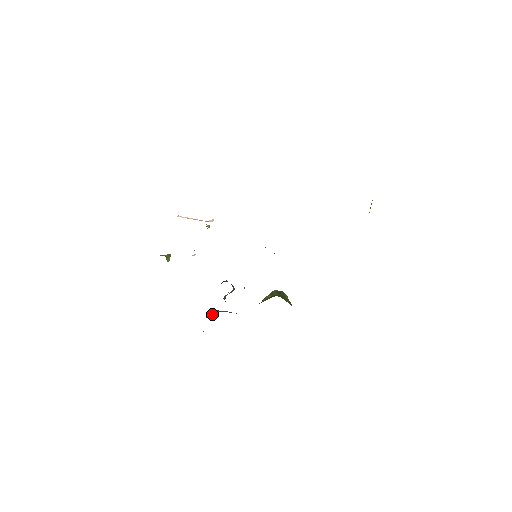
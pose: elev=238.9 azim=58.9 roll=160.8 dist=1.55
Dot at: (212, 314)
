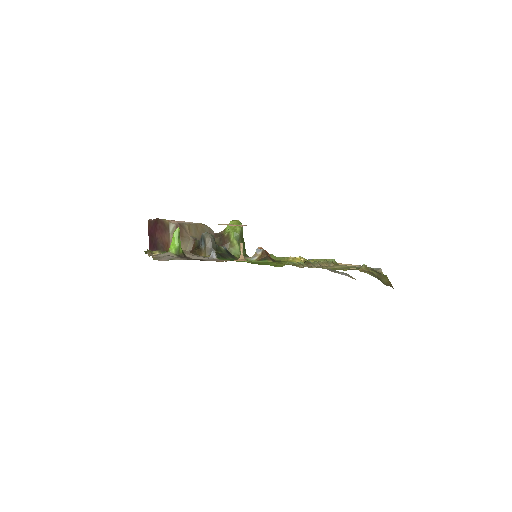
Dot at: (182, 244)
